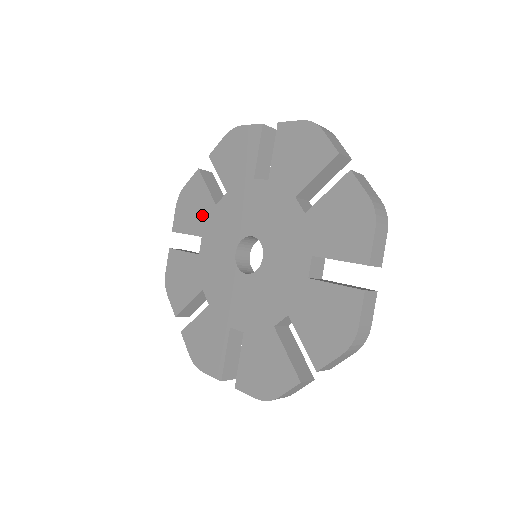
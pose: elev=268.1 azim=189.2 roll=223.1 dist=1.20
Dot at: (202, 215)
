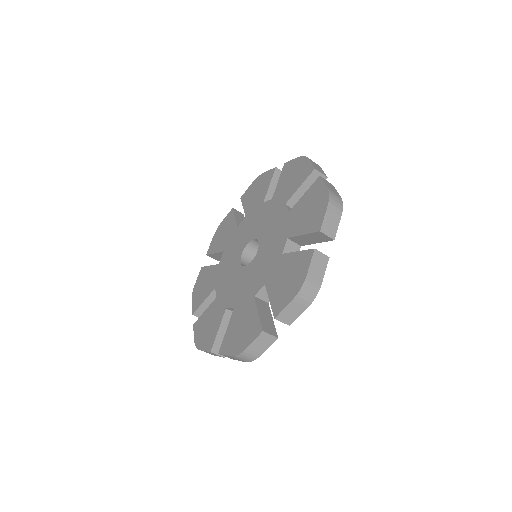
Dot at: (255, 202)
